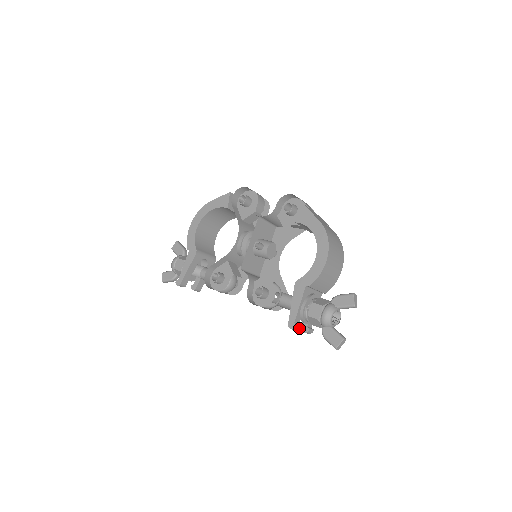
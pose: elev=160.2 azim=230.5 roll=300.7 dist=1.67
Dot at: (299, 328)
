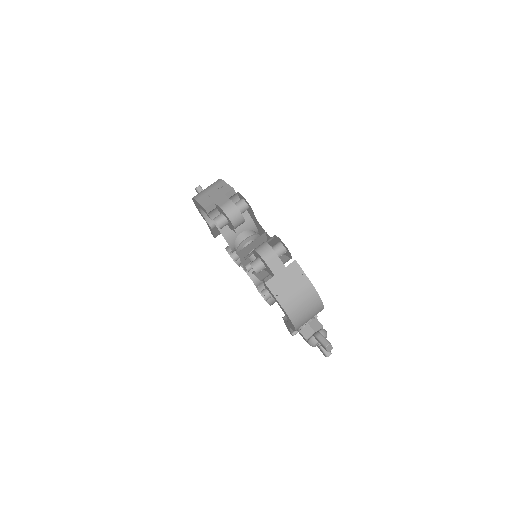
Dot at: occluded
